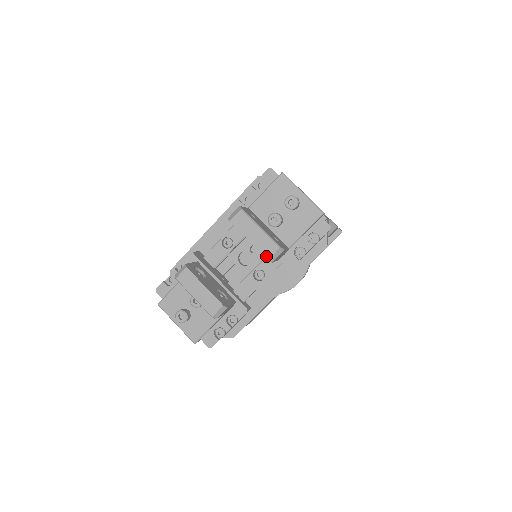
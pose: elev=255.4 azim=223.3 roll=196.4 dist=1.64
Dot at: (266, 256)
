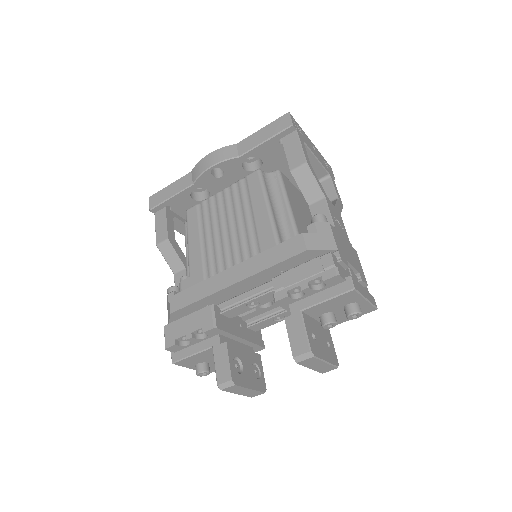
Dot at: (322, 373)
